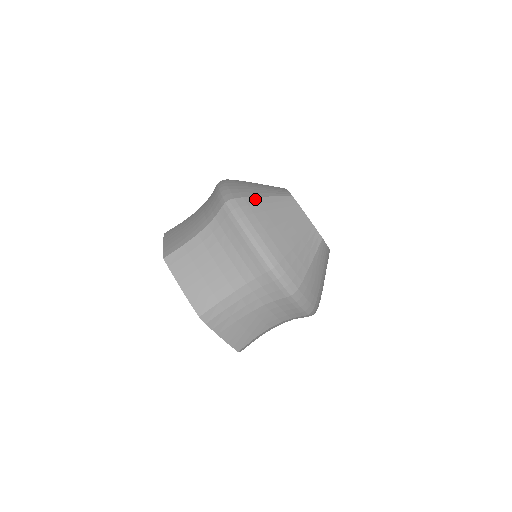
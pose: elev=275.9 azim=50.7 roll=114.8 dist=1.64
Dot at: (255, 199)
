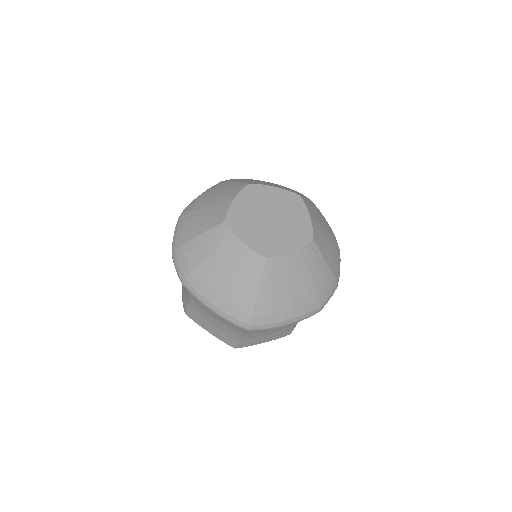
Dot at: (258, 305)
